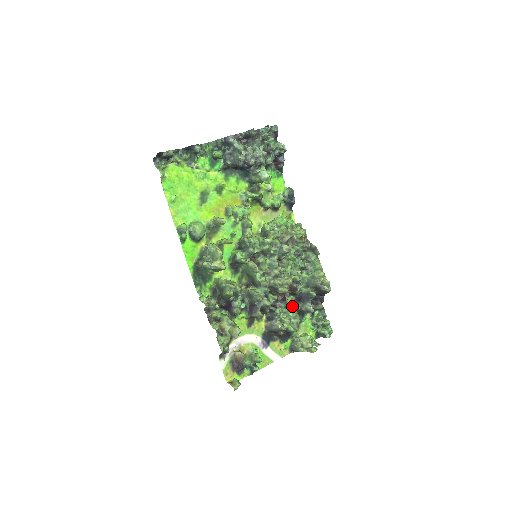
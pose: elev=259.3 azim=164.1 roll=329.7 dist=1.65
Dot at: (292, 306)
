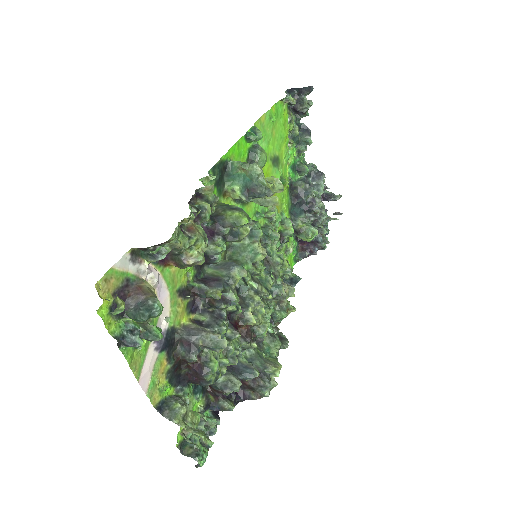
Dot at: (234, 348)
